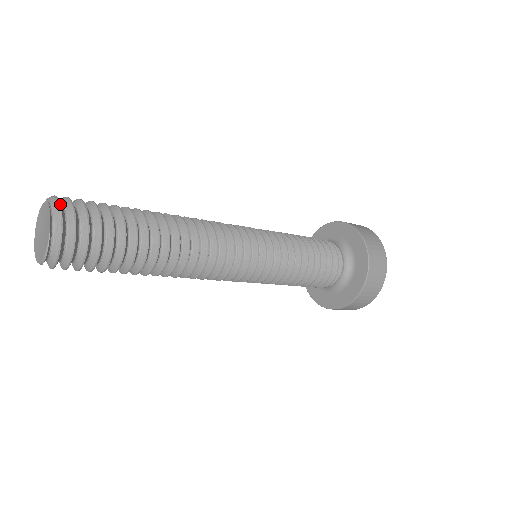
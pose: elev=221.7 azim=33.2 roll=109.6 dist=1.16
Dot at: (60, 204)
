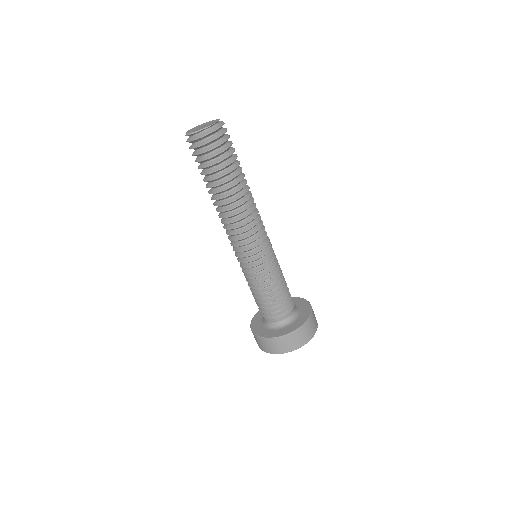
Dot at: occluded
